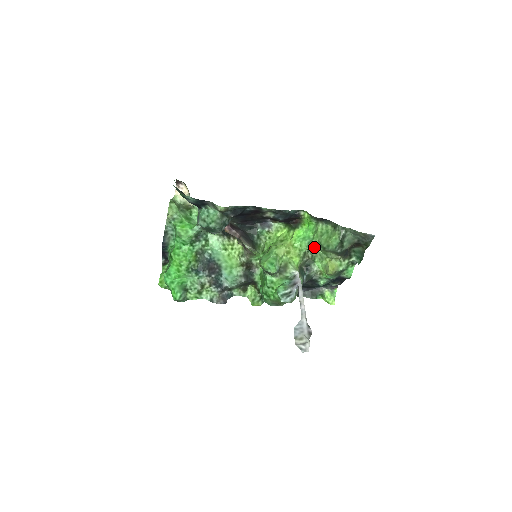
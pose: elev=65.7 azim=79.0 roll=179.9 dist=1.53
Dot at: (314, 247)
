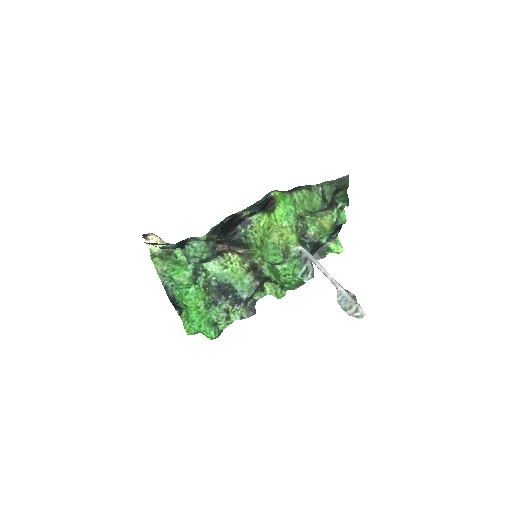
Dot at: (301, 216)
